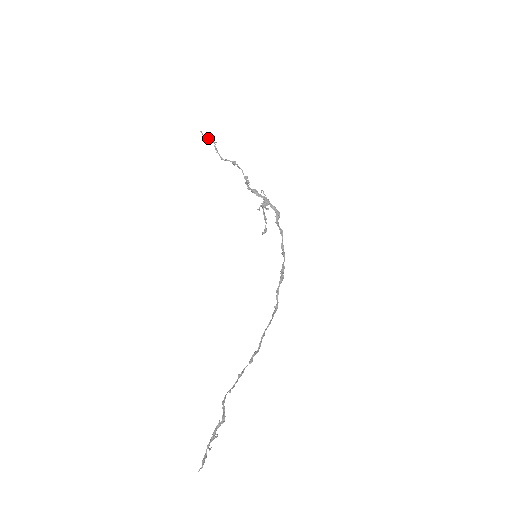
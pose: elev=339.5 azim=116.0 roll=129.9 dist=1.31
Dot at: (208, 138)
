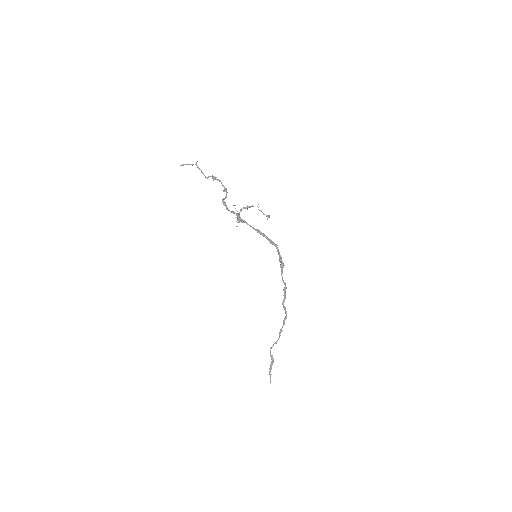
Dot at: (189, 164)
